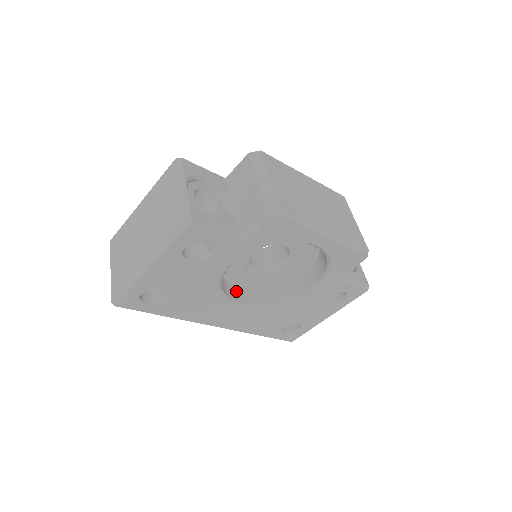
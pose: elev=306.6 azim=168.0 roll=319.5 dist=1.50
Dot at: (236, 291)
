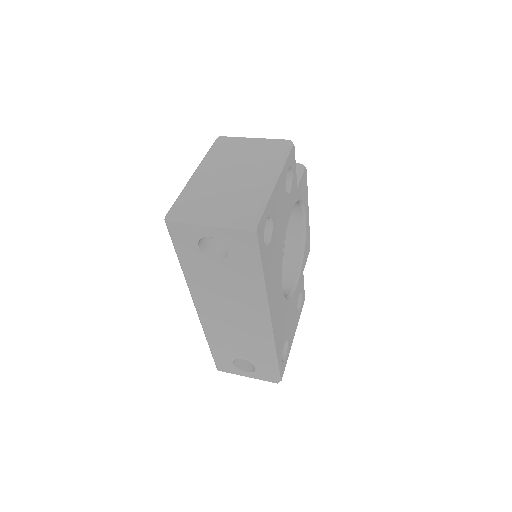
Dot at: occluded
